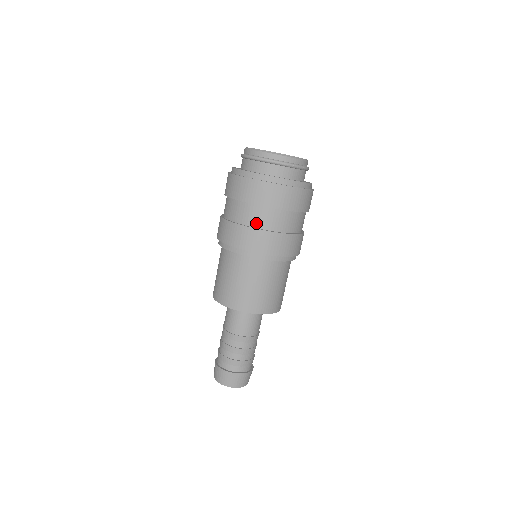
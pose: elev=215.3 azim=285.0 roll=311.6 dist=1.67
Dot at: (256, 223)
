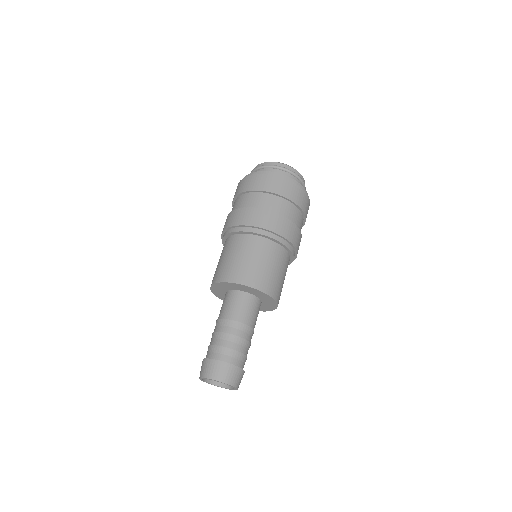
Dot at: (266, 207)
